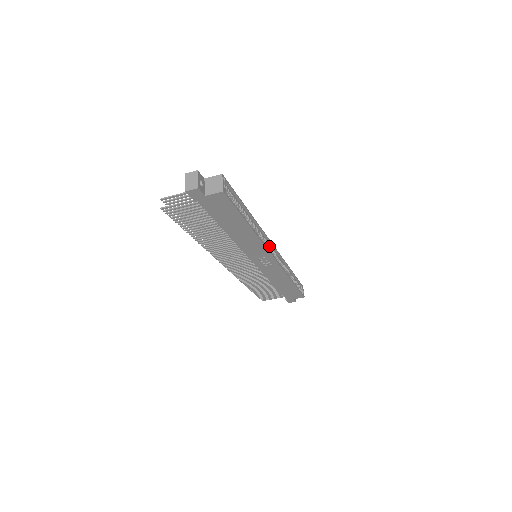
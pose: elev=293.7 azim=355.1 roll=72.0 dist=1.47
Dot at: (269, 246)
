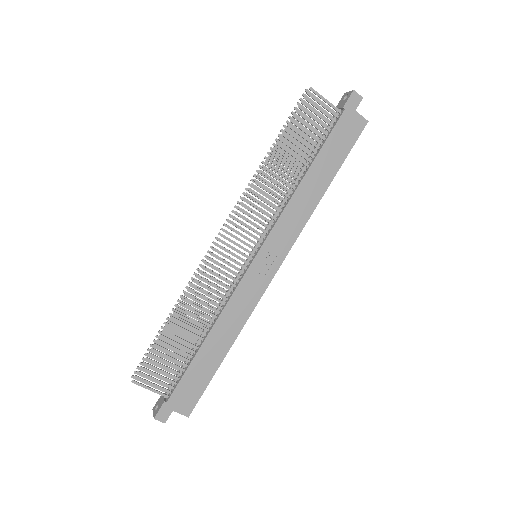
Dot at: occluded
